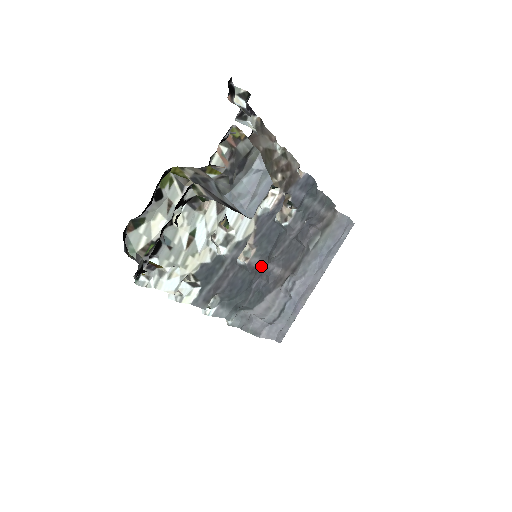
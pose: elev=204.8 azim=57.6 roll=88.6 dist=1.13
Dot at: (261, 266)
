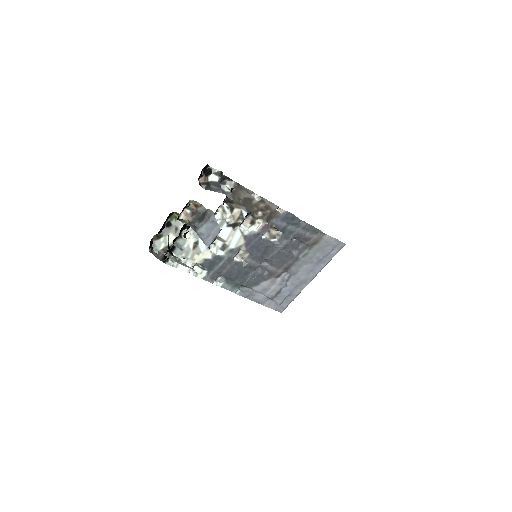
Dot at: (254, 264)
